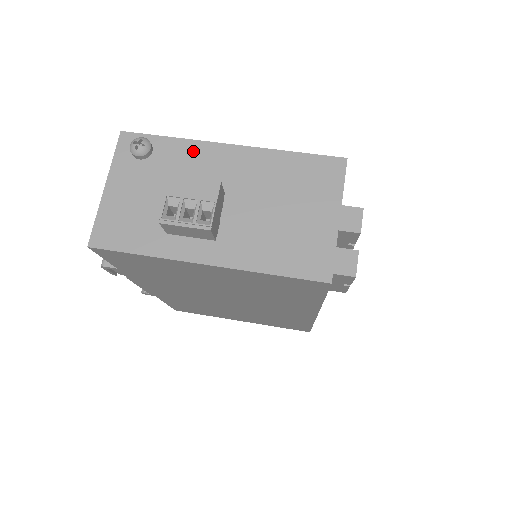
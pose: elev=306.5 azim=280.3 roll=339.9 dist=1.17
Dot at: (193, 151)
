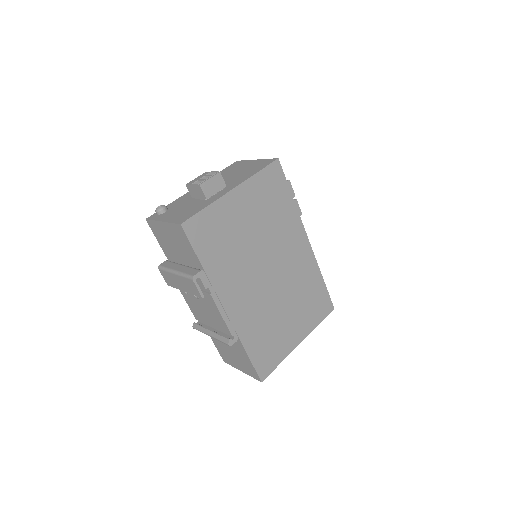
Dot at: (183, 198)
